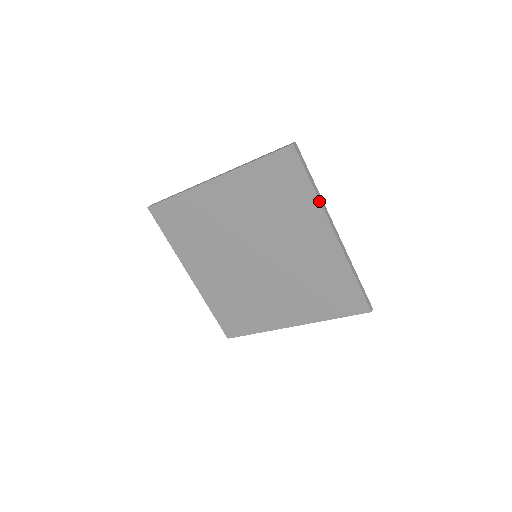
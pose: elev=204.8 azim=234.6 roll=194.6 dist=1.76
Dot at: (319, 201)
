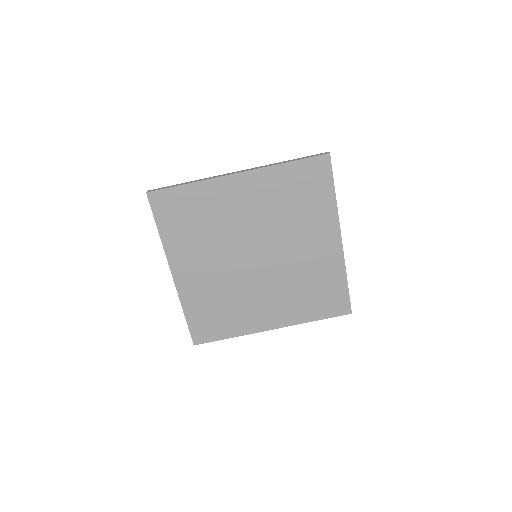
Dot at: (337, 208)
